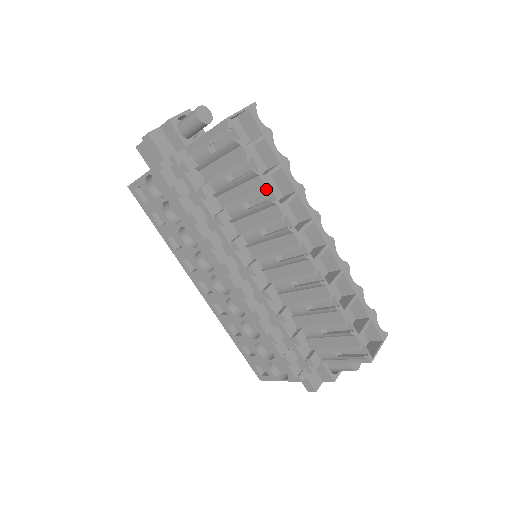
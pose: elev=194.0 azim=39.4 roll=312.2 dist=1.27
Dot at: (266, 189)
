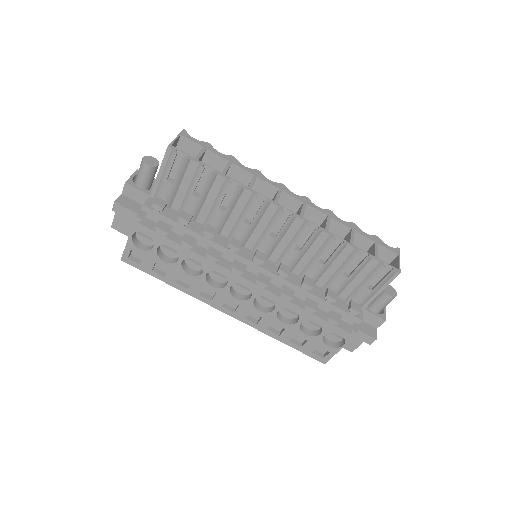
Dot at: (229, 181)
